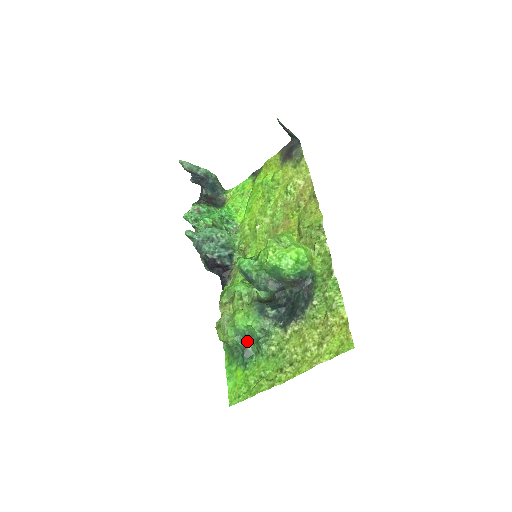
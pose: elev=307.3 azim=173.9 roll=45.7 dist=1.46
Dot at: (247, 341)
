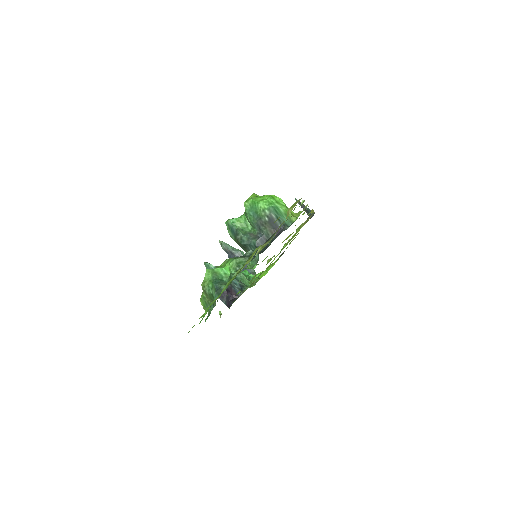
Dot at: (222, 283)
